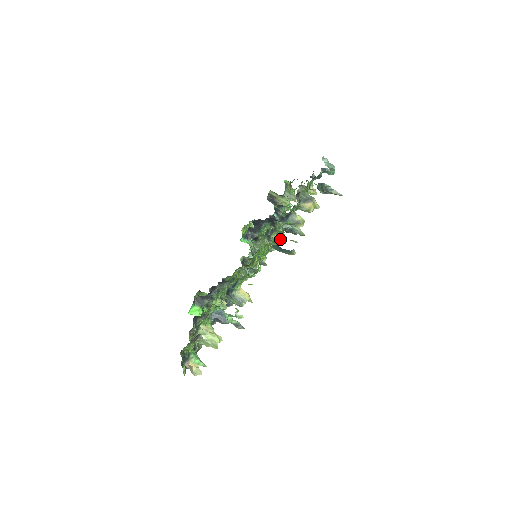
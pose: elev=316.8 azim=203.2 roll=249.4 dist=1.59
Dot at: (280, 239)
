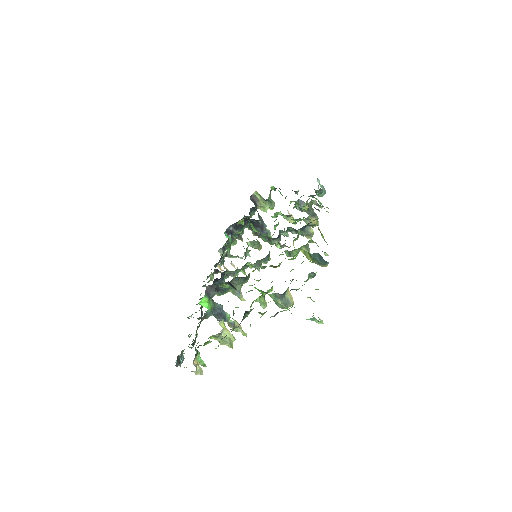
Dot at: (308, 248)
